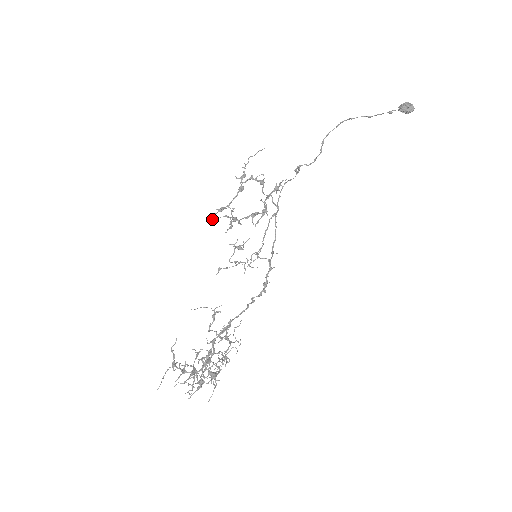
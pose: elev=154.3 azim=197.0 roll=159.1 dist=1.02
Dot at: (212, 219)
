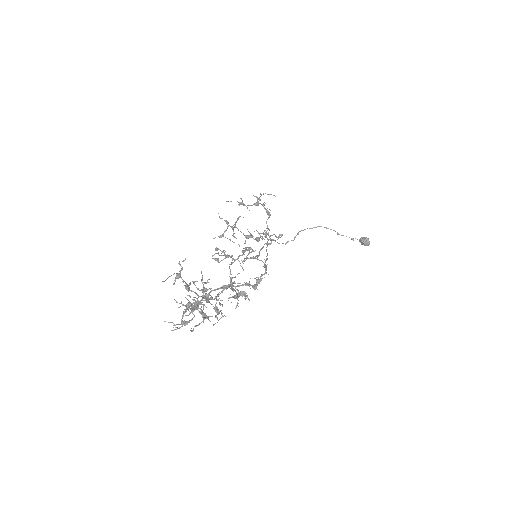
Dot at: occluded
